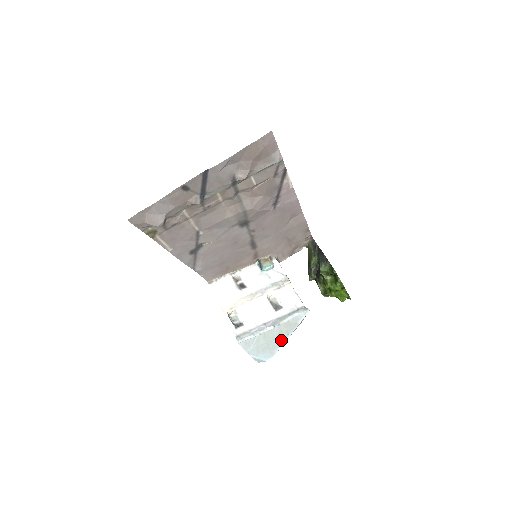
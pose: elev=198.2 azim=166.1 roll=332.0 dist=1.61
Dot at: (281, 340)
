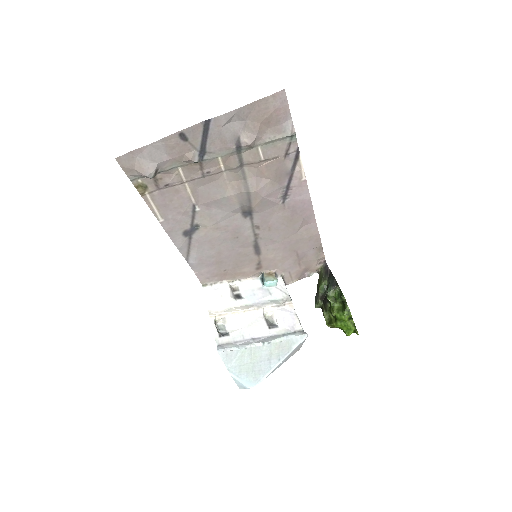
Dot at: (270, 365)
